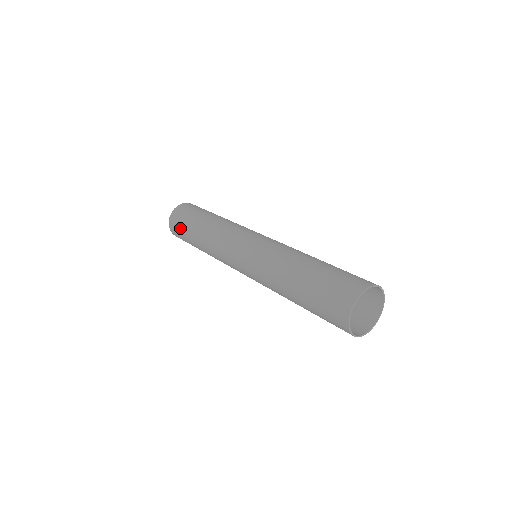
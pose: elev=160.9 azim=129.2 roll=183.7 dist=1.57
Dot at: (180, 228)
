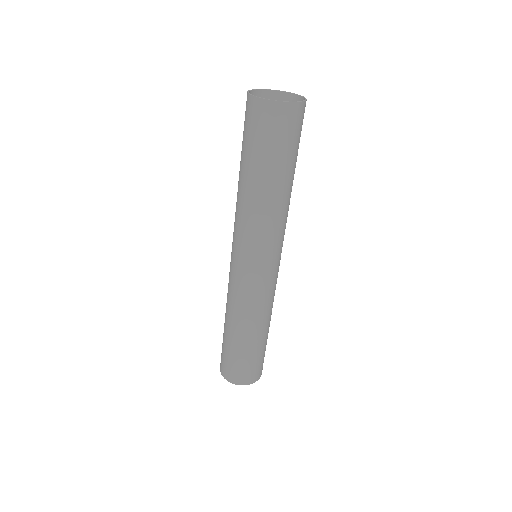
Dot at: (222, 348)
